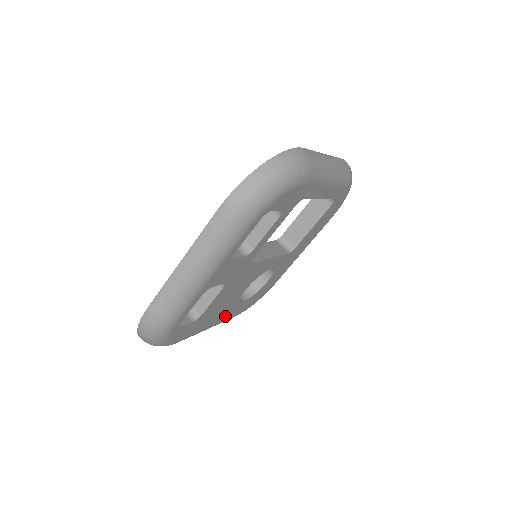
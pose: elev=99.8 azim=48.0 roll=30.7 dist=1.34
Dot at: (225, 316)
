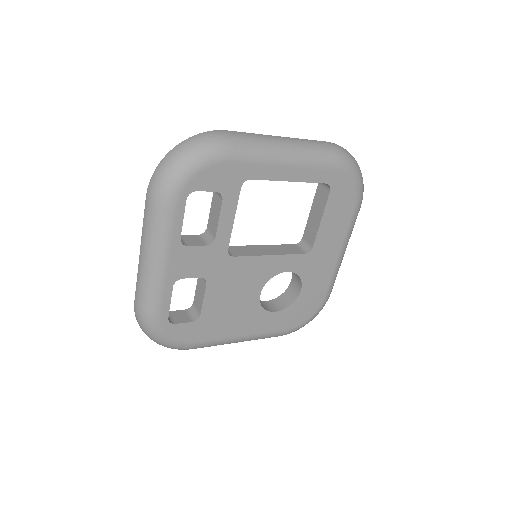
Dot at: (256, 327)
